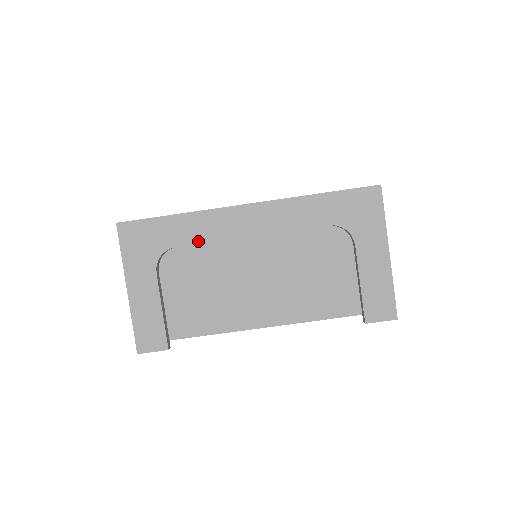
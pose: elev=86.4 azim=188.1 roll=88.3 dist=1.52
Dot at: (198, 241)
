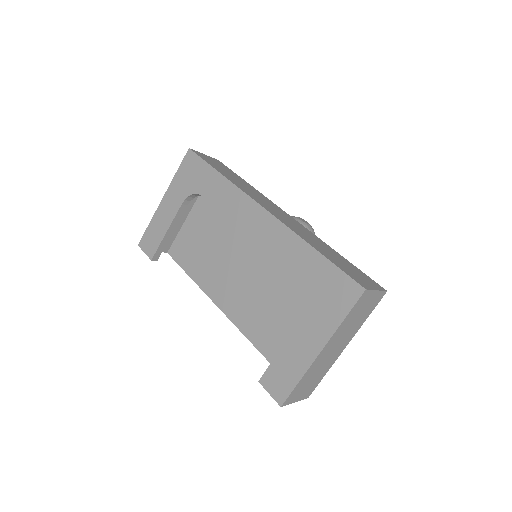
Dot at: (217, 205)
